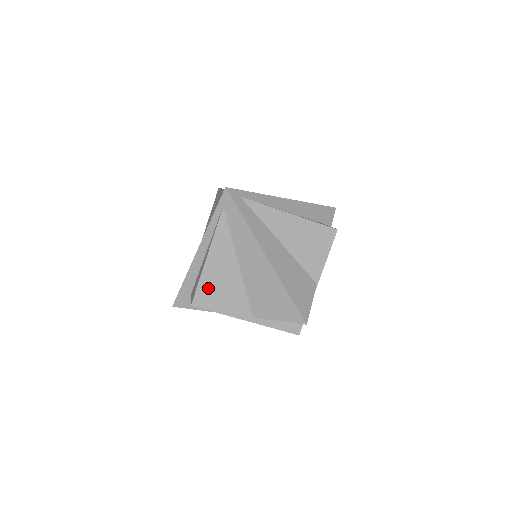
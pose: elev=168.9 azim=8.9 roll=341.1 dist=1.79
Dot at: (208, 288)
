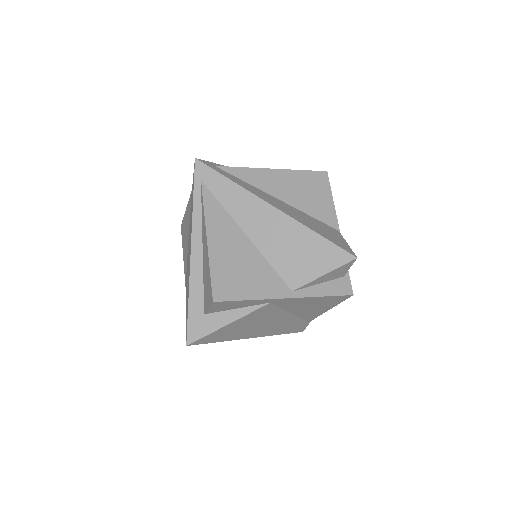
Dot at: (224, 274)
